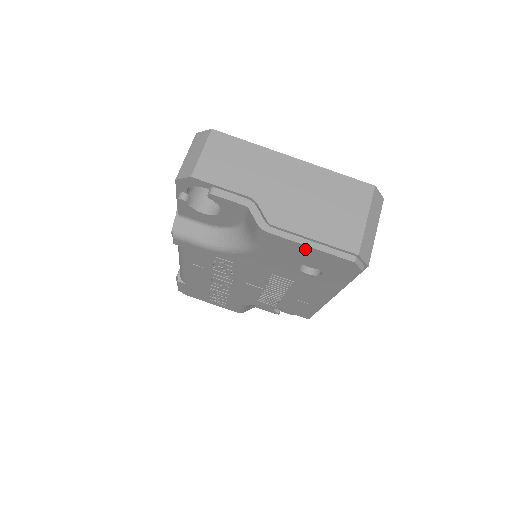
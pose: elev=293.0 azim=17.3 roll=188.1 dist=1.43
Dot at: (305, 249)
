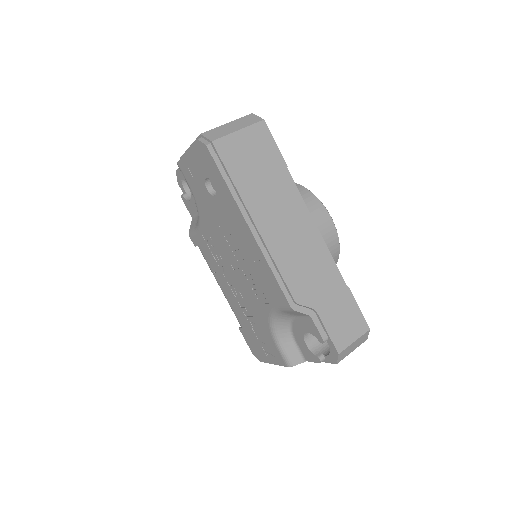
Dot at: (189, 158)
